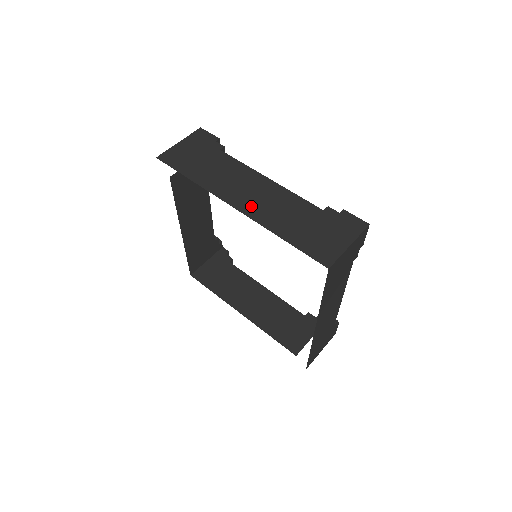
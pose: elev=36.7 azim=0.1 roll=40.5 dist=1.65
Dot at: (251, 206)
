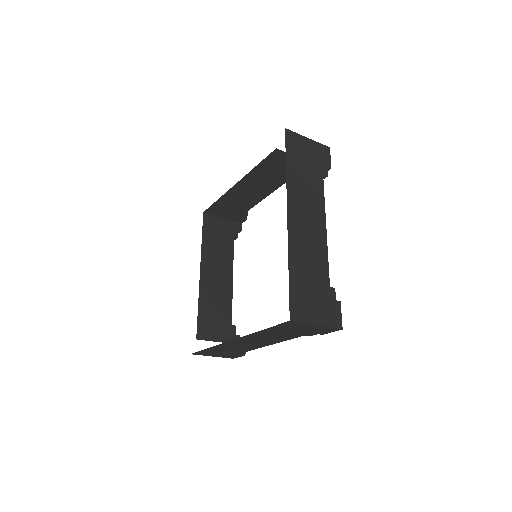
Dot at: (297, 228)
